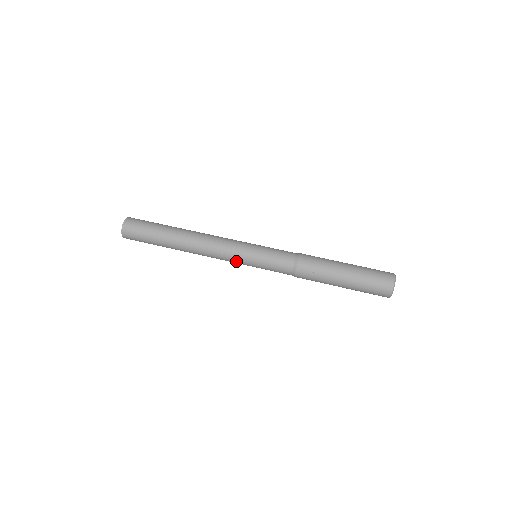
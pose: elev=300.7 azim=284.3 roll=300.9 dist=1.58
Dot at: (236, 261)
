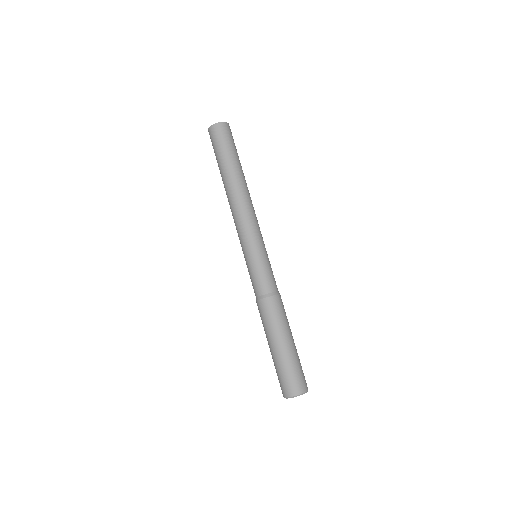
Dot at: (243, 240)
